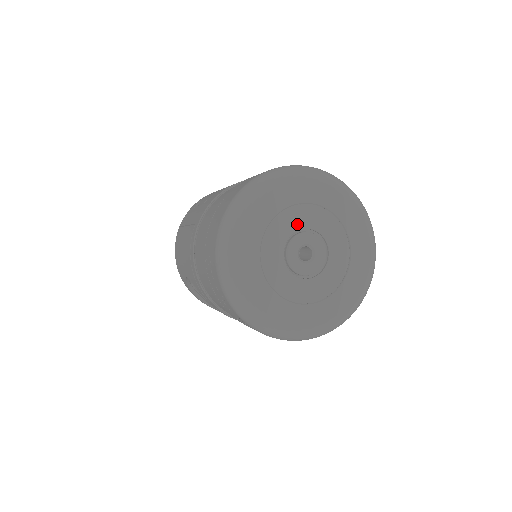
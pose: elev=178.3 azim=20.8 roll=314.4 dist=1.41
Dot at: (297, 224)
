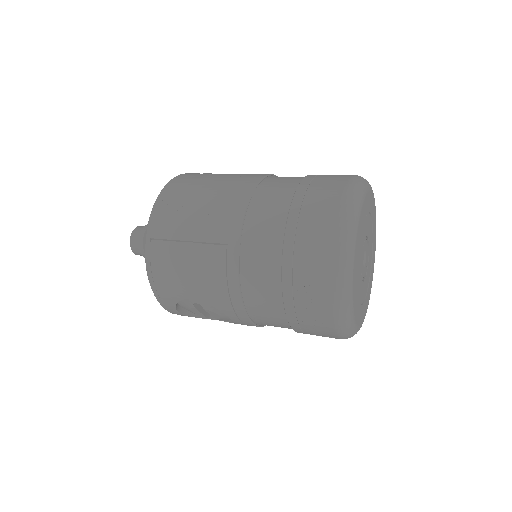
Dot at: (364, 236)
